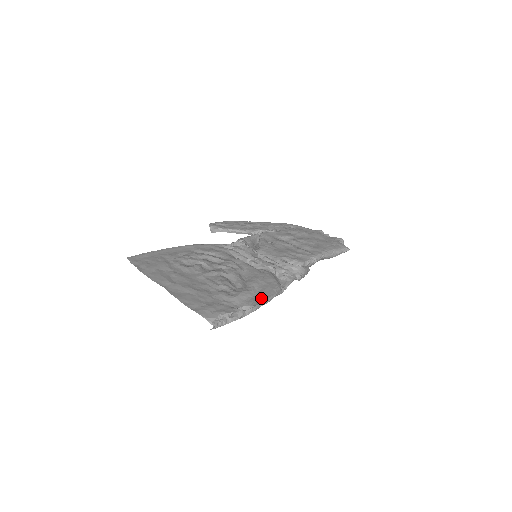
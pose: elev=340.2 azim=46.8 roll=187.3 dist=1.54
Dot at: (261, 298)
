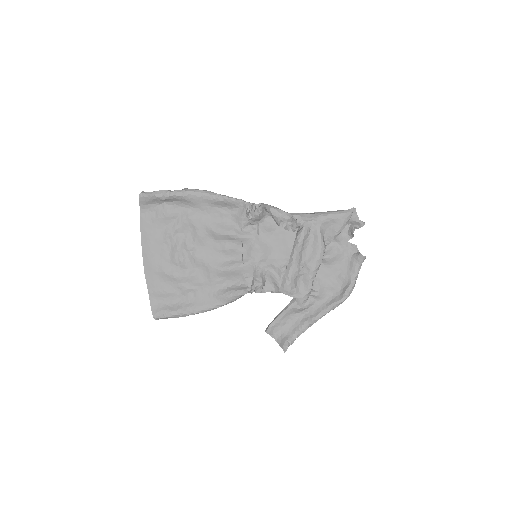
Dot at: occluded
